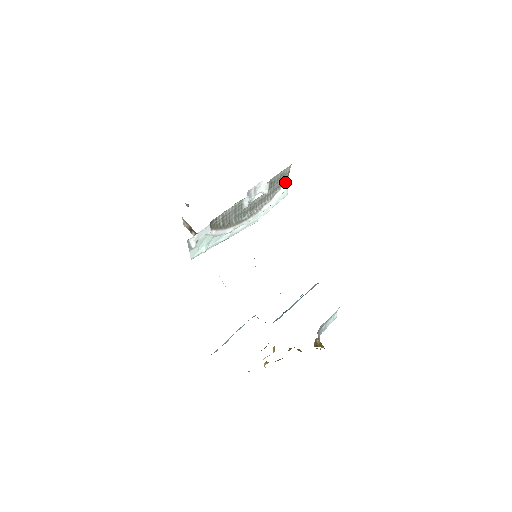
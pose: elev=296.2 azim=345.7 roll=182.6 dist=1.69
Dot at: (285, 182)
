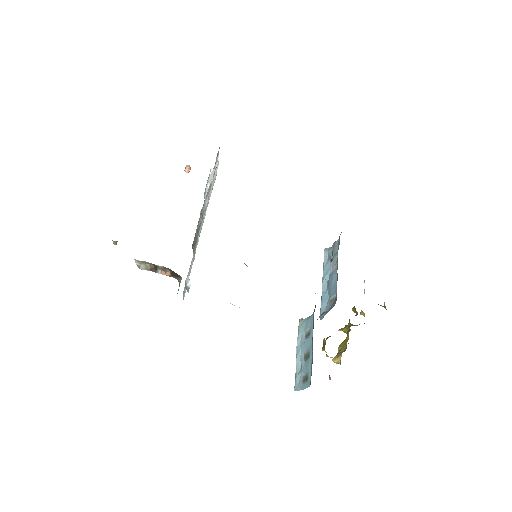
Dot at: (216, 160)
